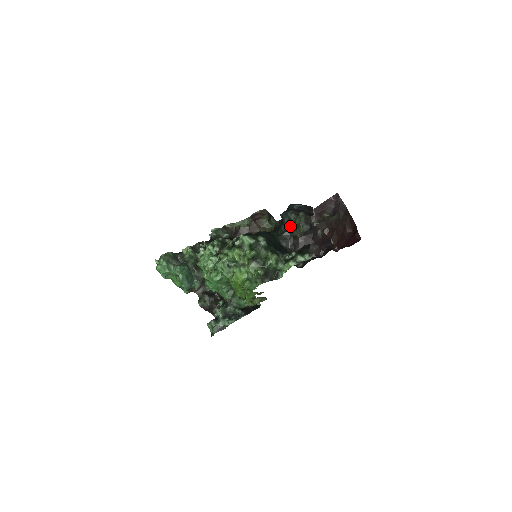
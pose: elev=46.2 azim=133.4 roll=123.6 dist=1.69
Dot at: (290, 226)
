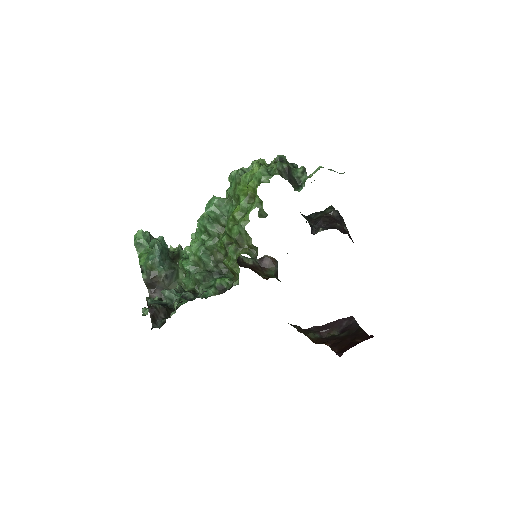
Dot at: (316, 212)
